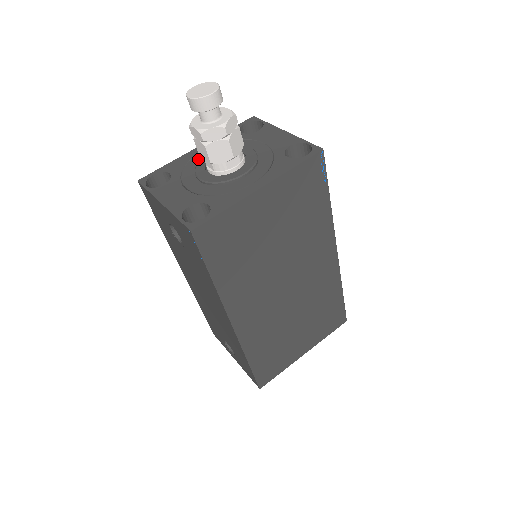
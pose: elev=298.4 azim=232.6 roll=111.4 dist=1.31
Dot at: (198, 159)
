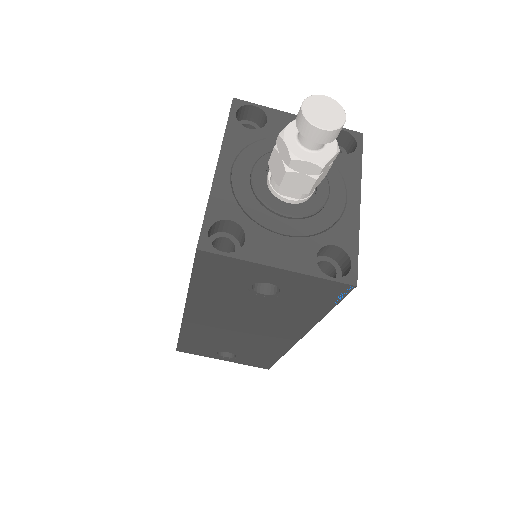
Dot at: (243, 185)
